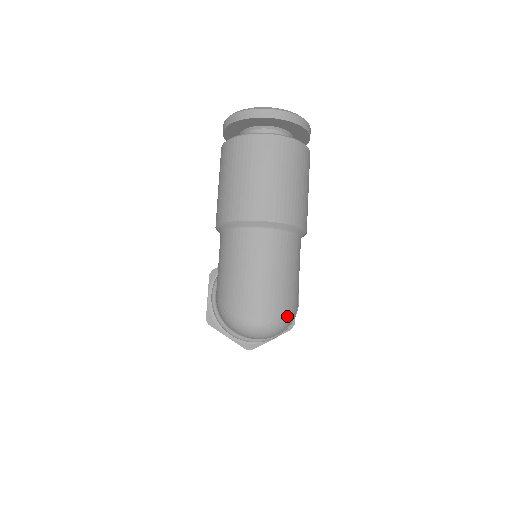
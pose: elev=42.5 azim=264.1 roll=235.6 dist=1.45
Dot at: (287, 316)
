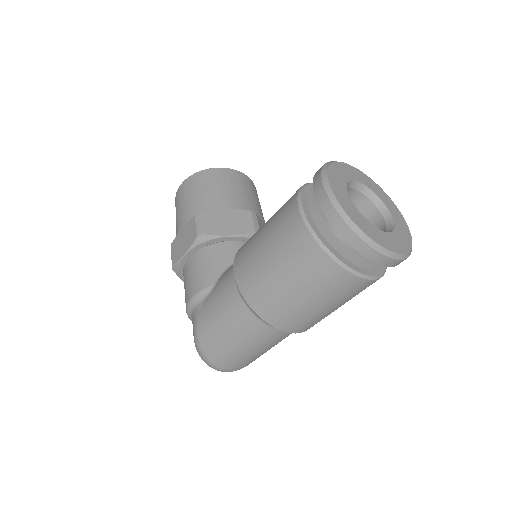
Dot at: occluded
